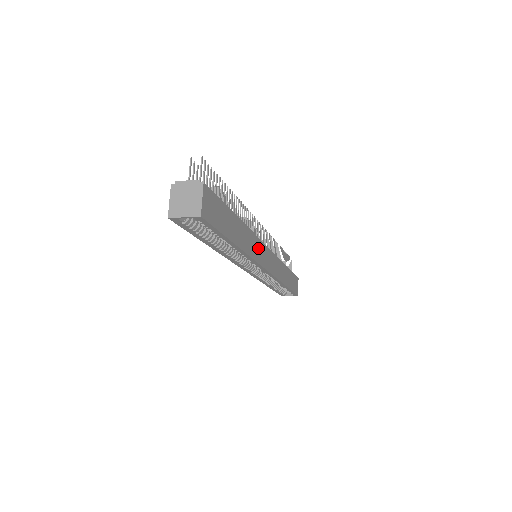
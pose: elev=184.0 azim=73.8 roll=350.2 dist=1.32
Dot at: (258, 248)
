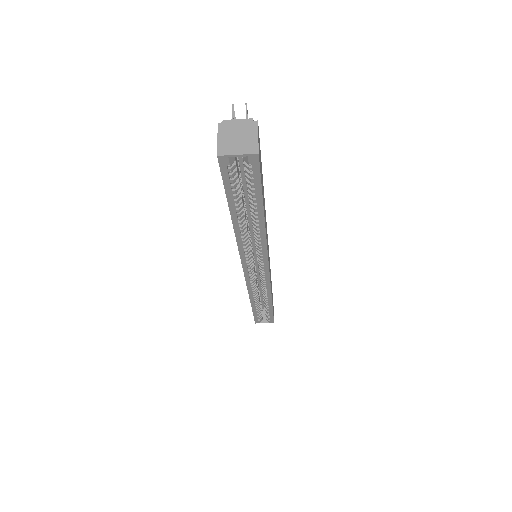
Dot at: (267, 240)
